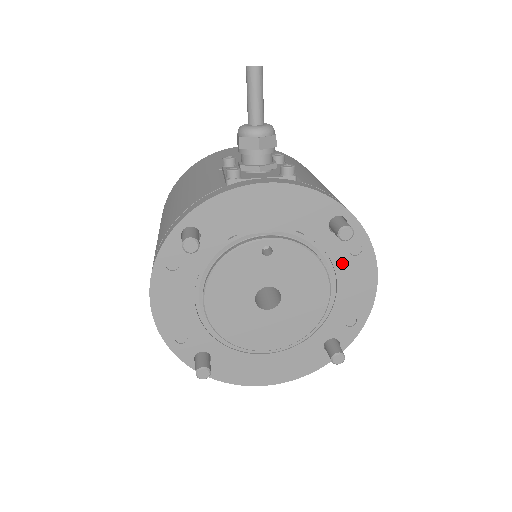
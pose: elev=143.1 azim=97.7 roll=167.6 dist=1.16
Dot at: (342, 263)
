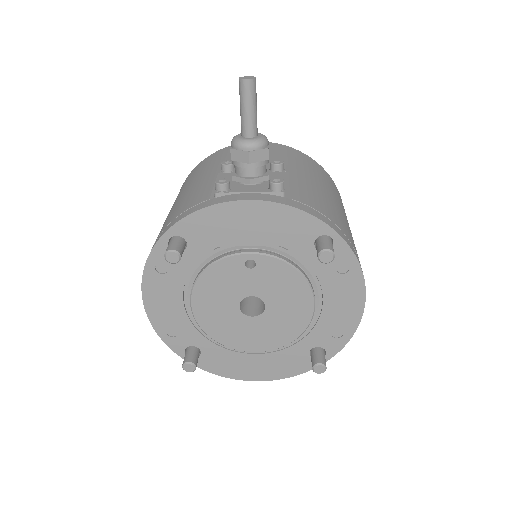
Dot at: (328, 279)
